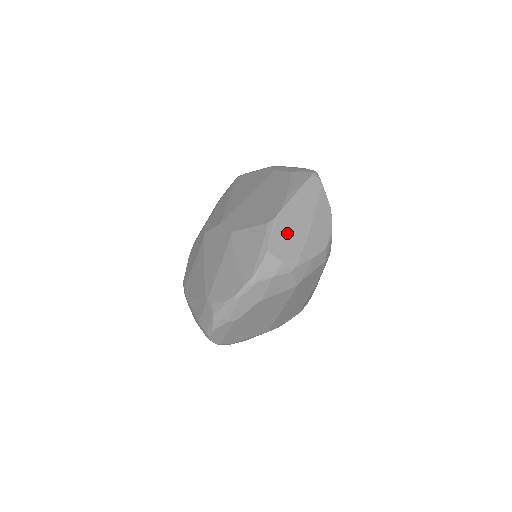
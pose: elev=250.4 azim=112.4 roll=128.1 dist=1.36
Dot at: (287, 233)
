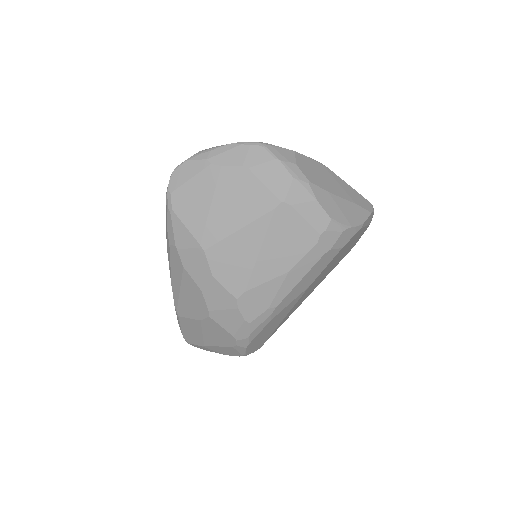
Dot at: (318, 172)
